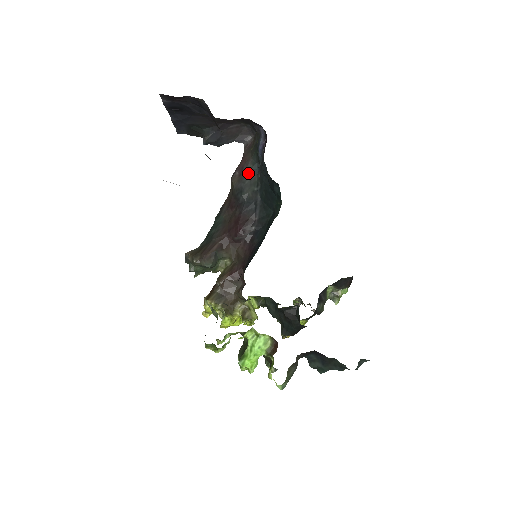
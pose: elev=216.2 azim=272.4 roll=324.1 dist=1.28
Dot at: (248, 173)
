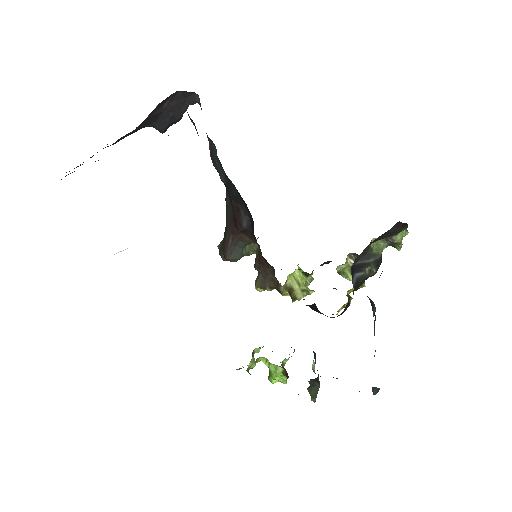
Dot at: (212, 151)
